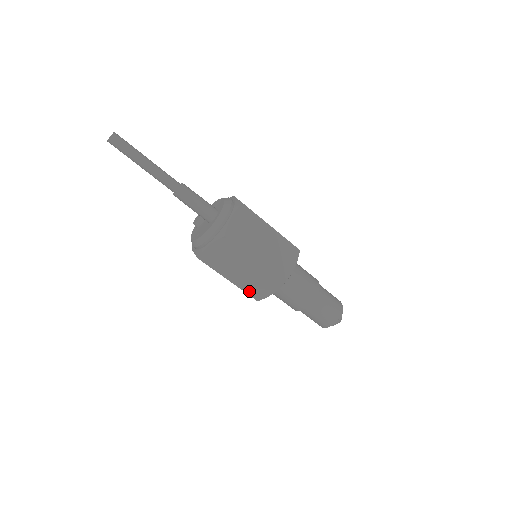
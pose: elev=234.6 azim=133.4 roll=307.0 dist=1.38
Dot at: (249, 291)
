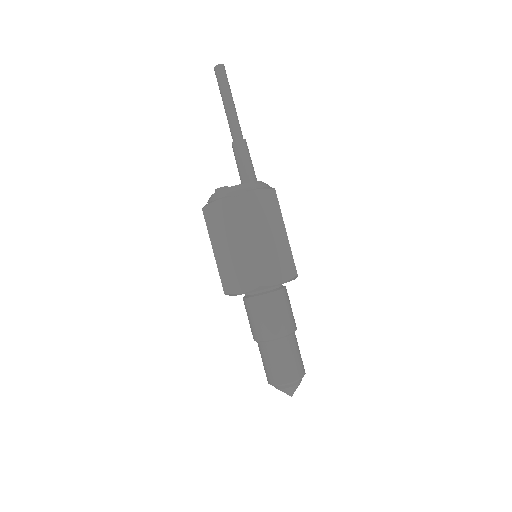
Dot at: (259, 267)
